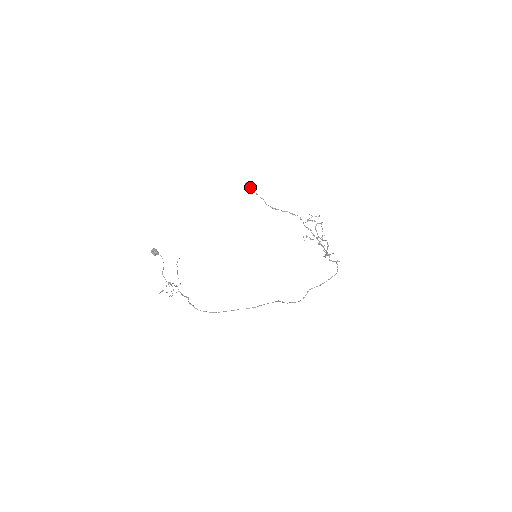
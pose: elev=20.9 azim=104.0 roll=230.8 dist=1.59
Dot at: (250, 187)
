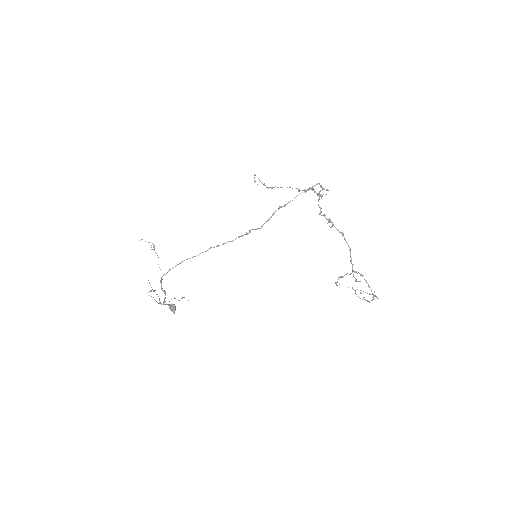
Dot at: (254, 175)
